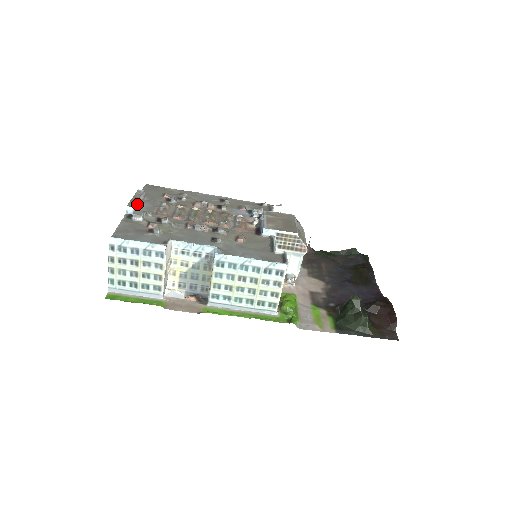
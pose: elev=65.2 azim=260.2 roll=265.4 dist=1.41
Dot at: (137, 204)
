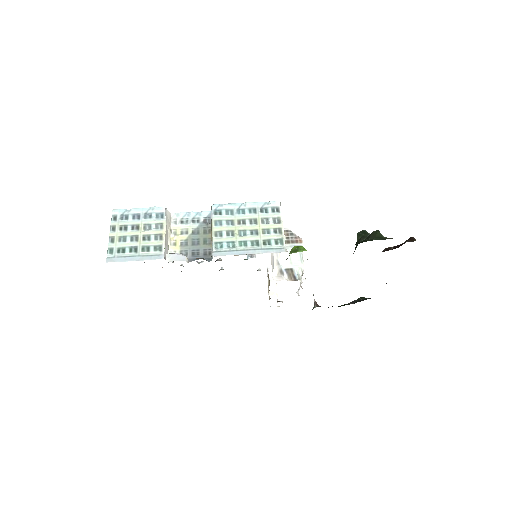
Dot at: occluded
